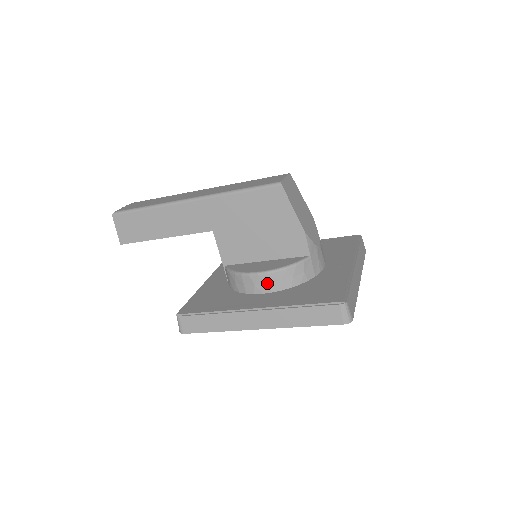
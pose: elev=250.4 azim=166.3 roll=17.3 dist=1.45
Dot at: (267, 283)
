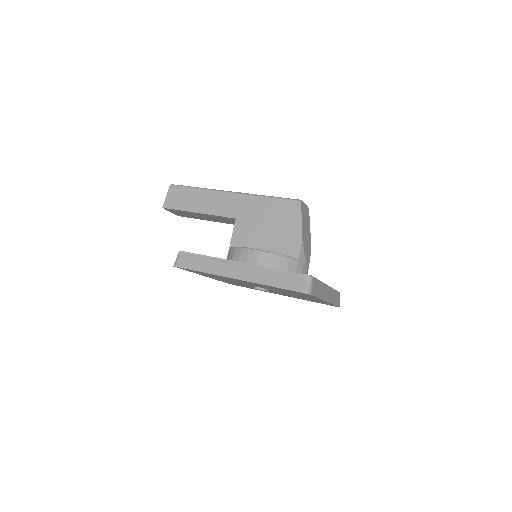
Dot at: (258, 259)
